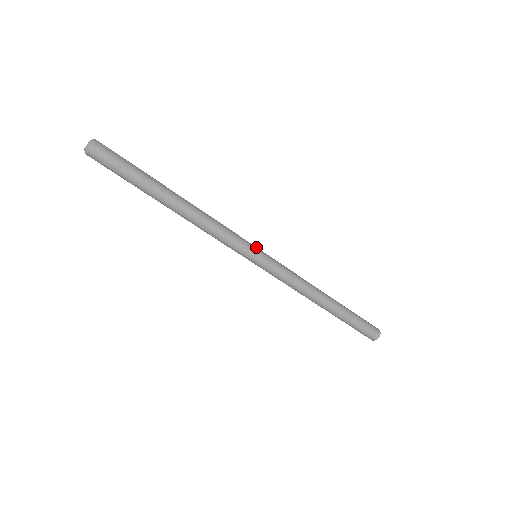
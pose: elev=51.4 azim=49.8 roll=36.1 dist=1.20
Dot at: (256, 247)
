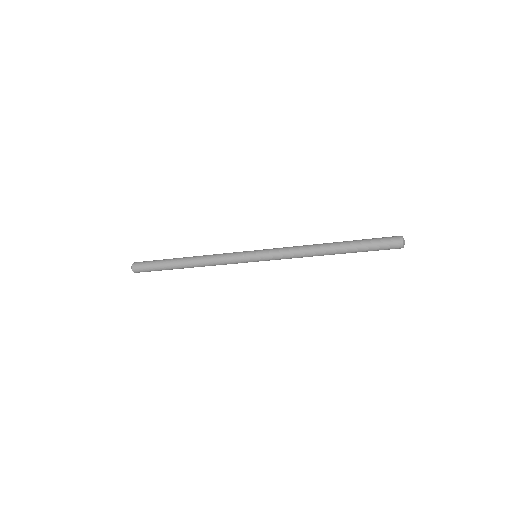
Dot at: (250, 258)
